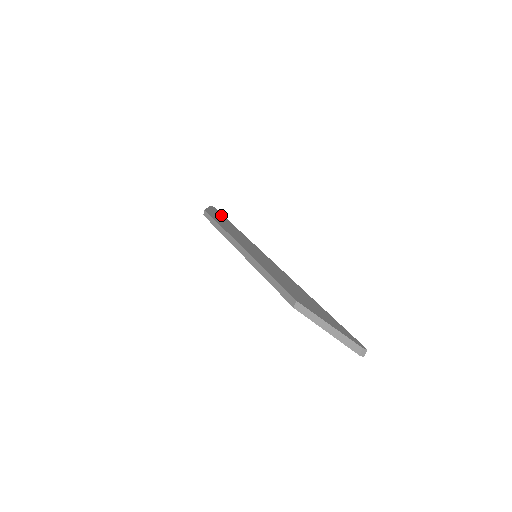
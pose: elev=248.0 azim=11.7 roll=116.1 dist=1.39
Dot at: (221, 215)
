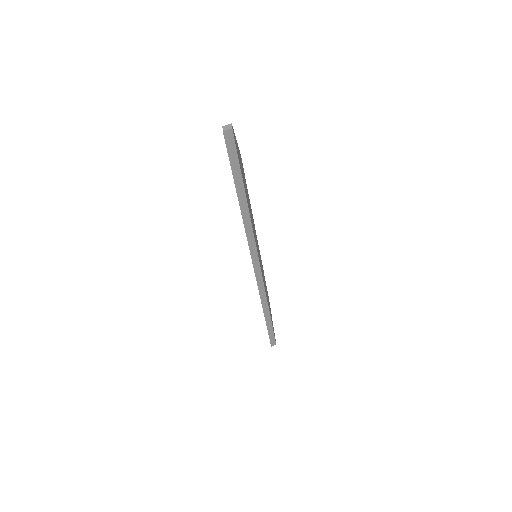
Dot at: occluded
